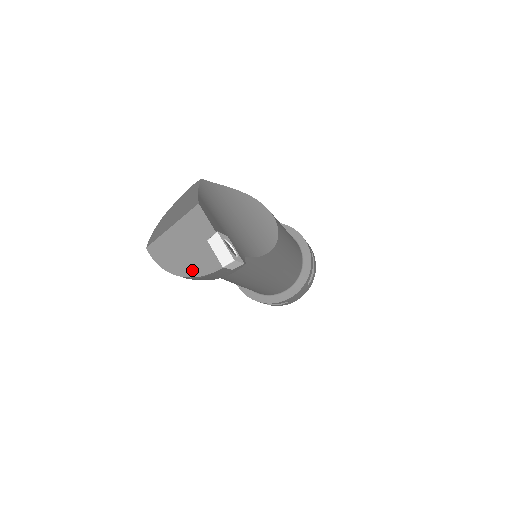
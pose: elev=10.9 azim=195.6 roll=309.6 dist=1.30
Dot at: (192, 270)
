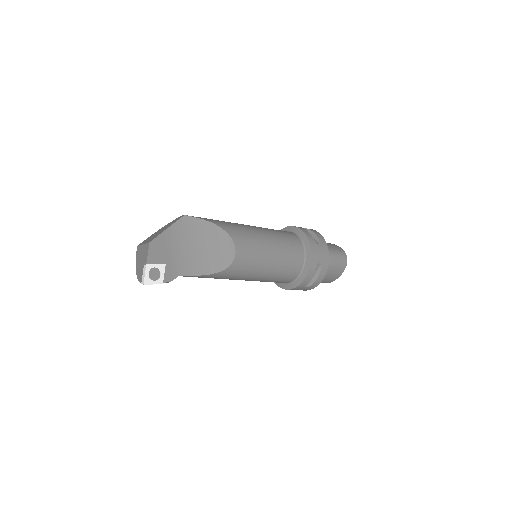
Dot at: (138, 274)
